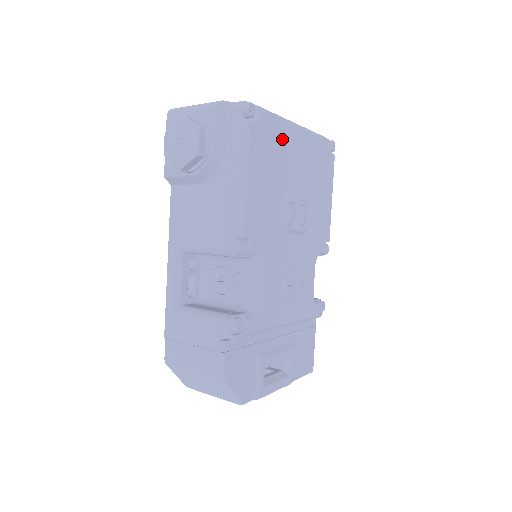
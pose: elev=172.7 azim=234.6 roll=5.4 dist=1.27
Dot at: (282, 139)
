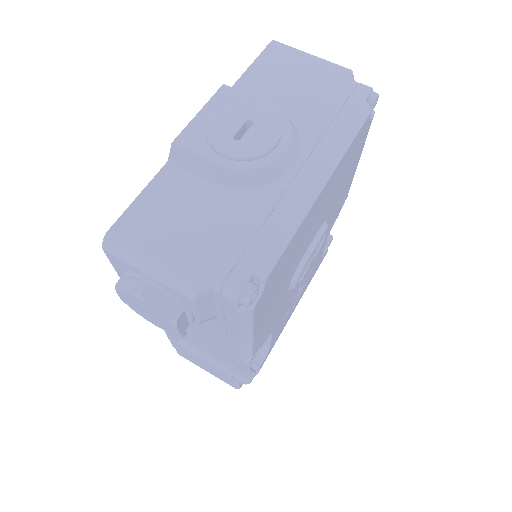
Dot at: (297, 241)
